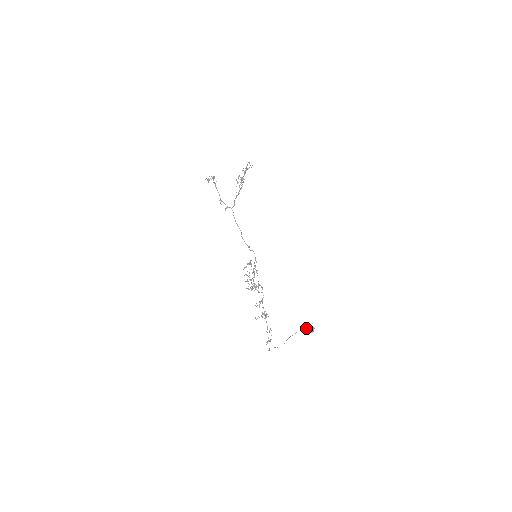
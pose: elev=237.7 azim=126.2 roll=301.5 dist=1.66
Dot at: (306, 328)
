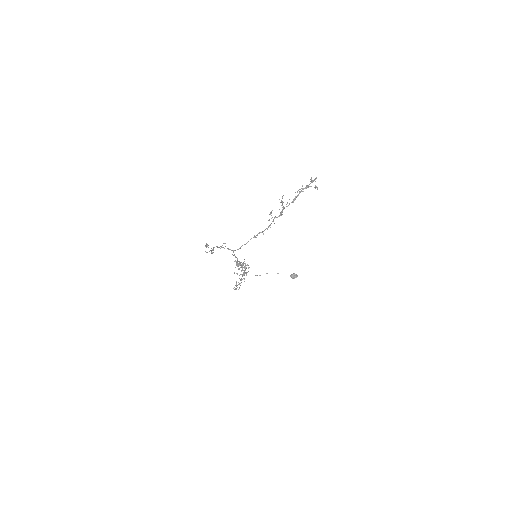
Dot at: occluded
